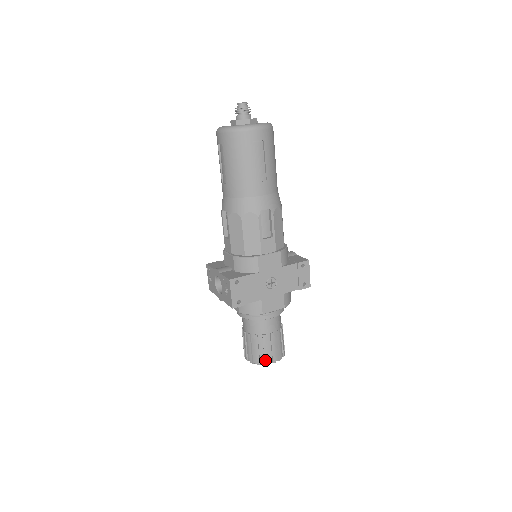
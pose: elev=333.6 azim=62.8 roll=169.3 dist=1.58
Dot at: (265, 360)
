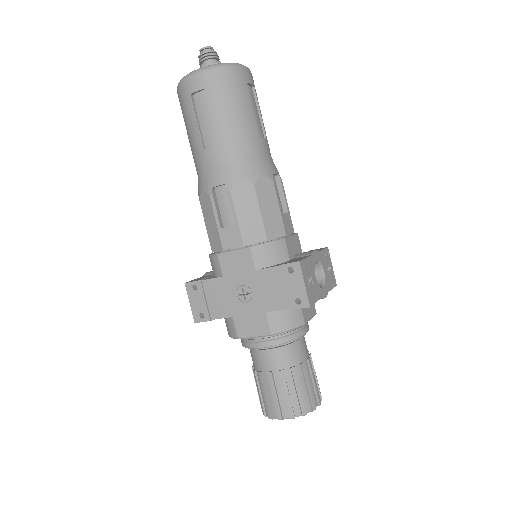
Dot at: (267, 411)
